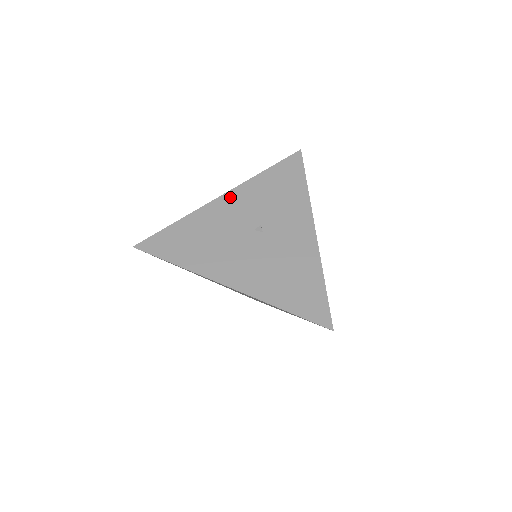
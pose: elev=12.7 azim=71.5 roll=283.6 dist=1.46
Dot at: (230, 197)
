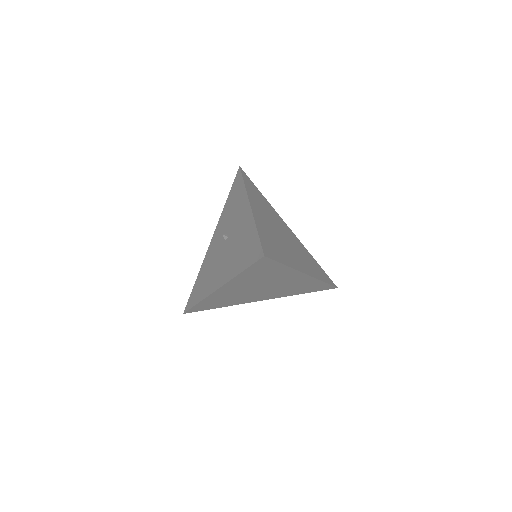
Dot at: (214, 236)
